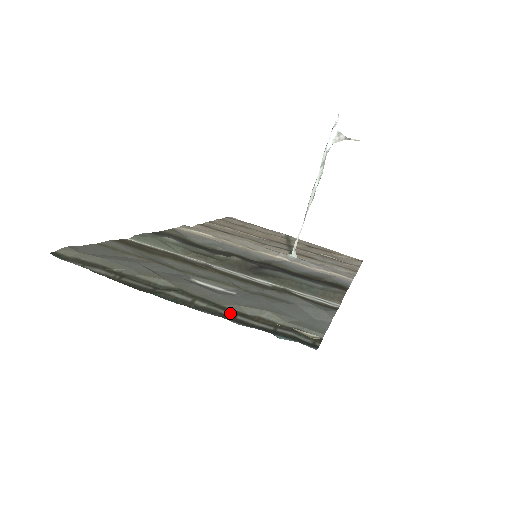
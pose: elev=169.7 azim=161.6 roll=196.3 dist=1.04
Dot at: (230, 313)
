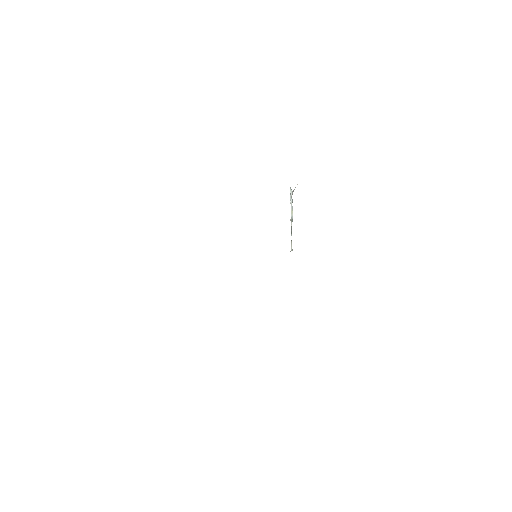
Dot at: occluded
